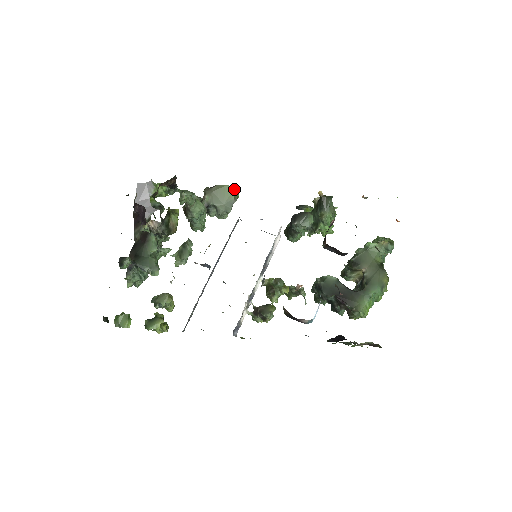
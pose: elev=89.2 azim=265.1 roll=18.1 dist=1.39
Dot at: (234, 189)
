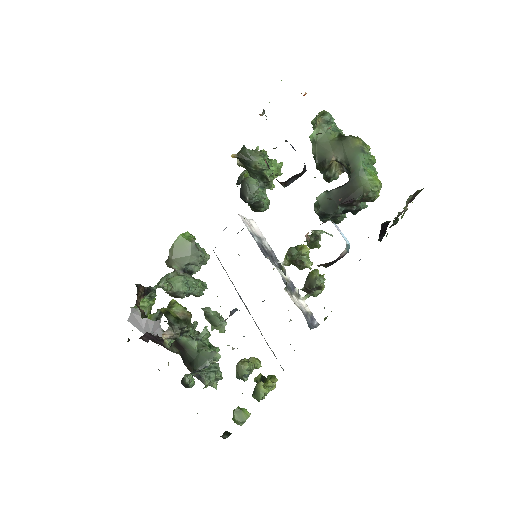
Dot at: (182, 237)
